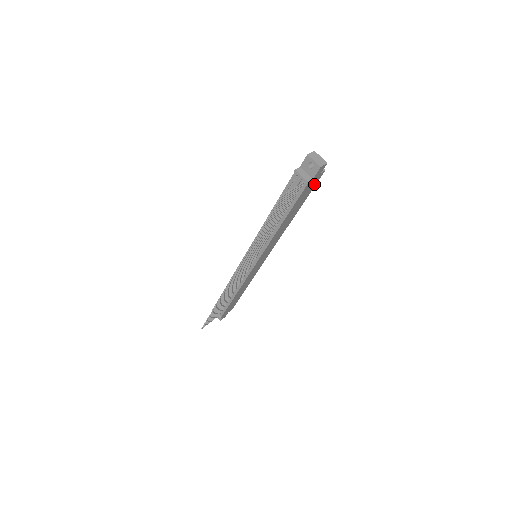
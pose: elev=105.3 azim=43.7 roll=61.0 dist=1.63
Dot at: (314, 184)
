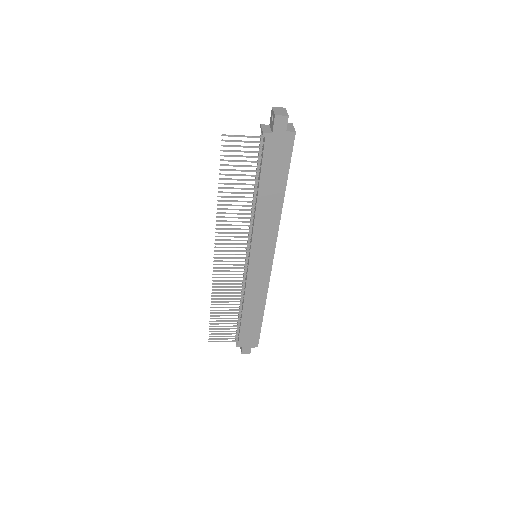
Dot at: (287, 151)
